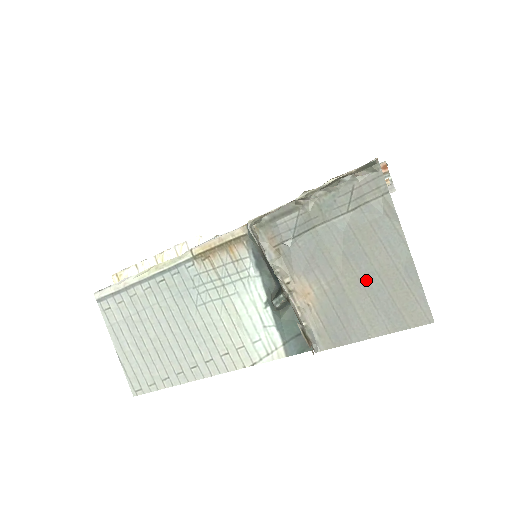
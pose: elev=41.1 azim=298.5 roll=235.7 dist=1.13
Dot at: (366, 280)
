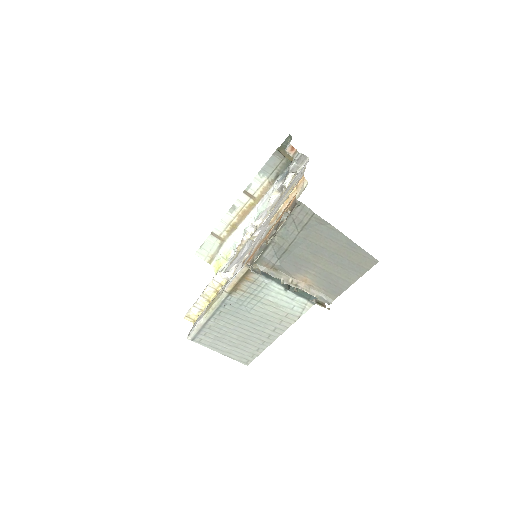
Dot at: (332, 260)
